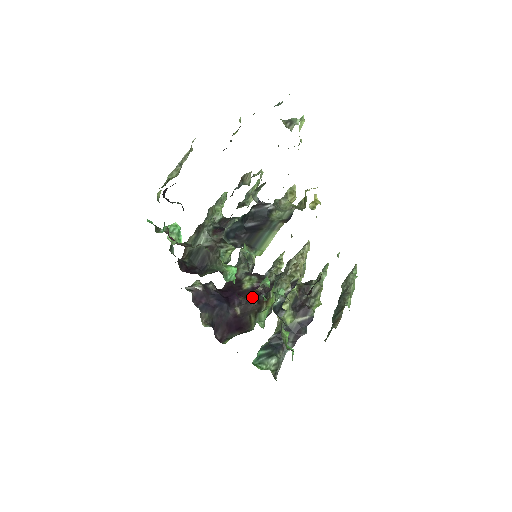
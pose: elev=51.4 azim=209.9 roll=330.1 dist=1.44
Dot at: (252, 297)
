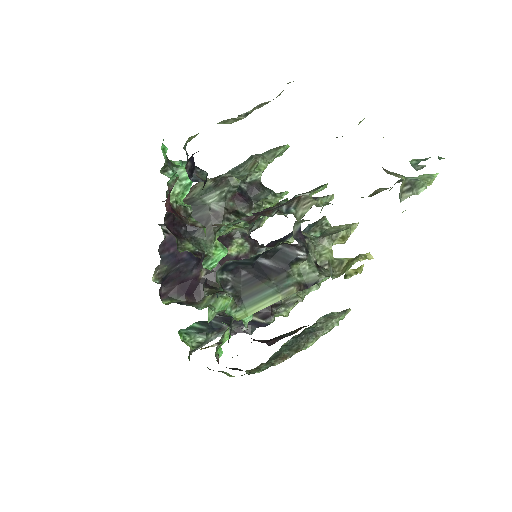
Dot at: occluded
